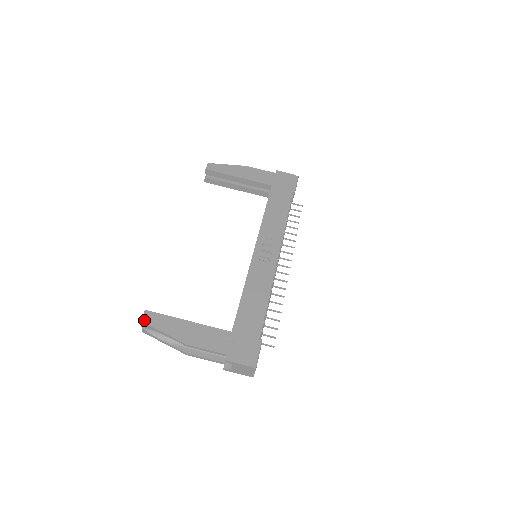
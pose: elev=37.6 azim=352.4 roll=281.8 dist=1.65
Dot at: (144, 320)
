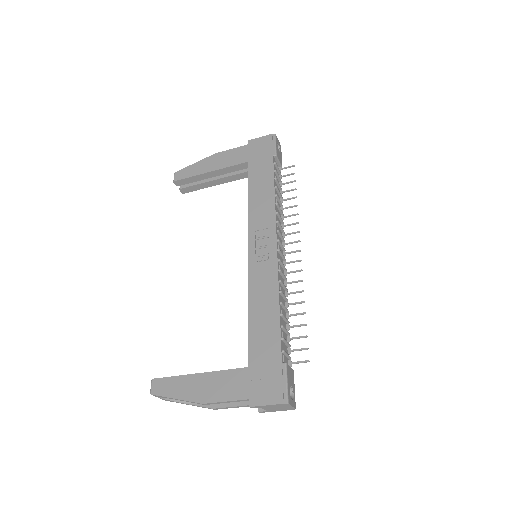
Dot at: (153, 392)
